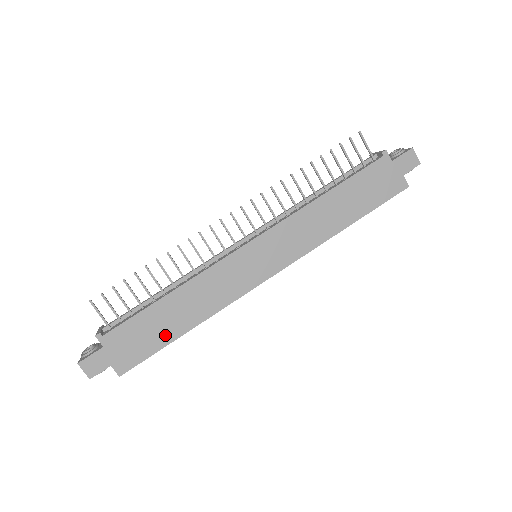
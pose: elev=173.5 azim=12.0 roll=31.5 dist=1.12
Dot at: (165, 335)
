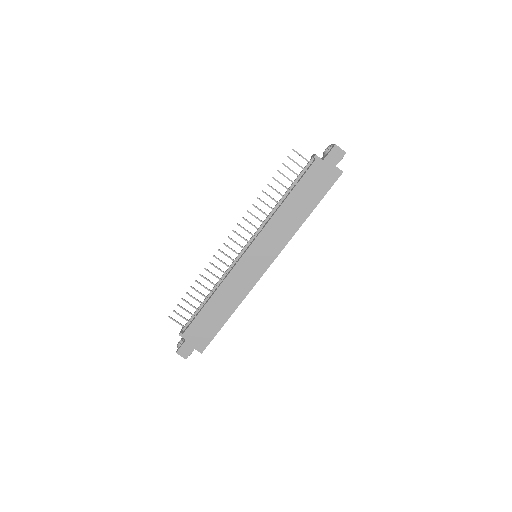
Dot at: (218, 323)
